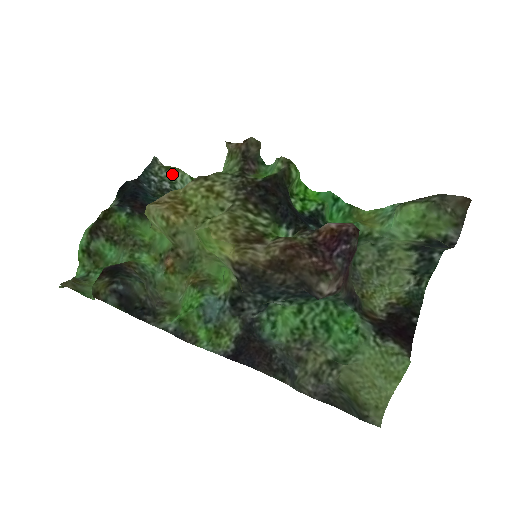
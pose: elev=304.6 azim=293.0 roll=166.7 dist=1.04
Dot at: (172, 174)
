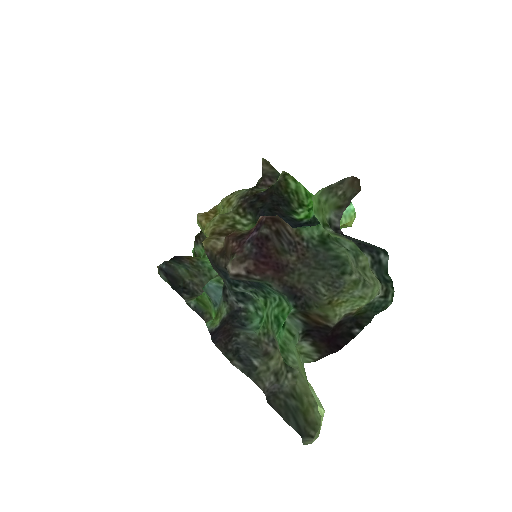
Dot at: occluded
